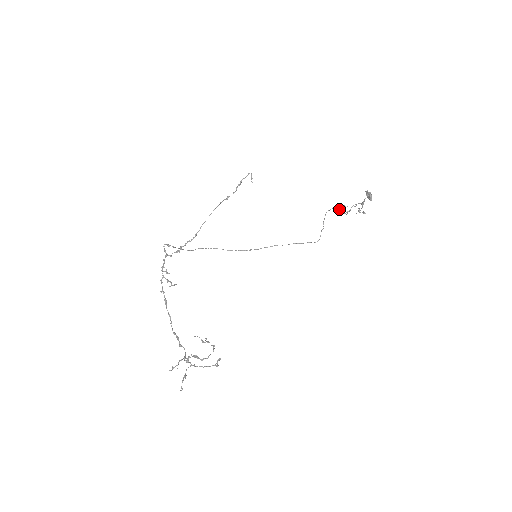
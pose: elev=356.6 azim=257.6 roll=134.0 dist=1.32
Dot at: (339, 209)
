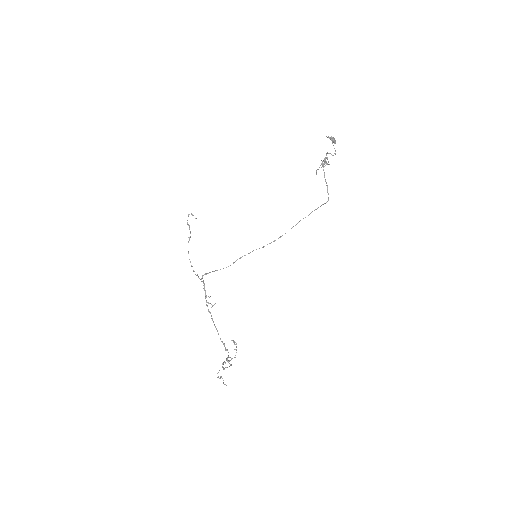
Dot at: (325, 162)
